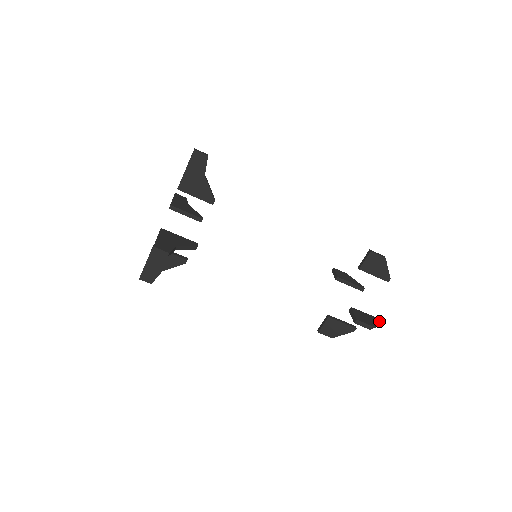
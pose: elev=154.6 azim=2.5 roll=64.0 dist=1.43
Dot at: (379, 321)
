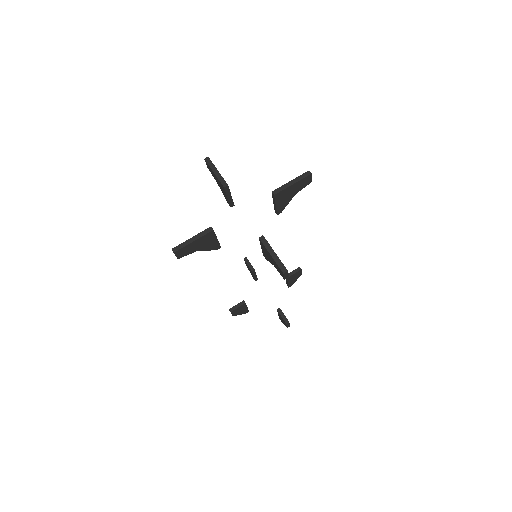
Dot at: occluded
